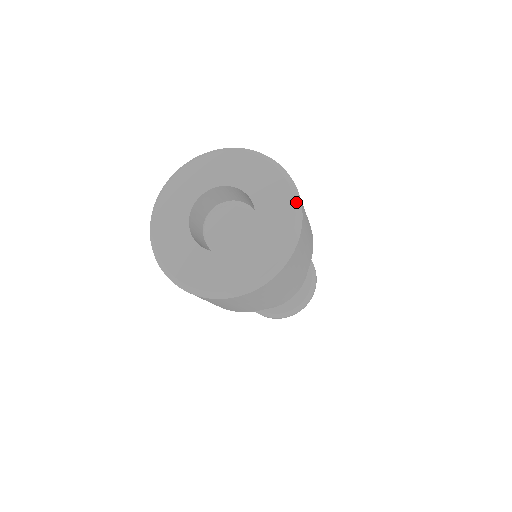
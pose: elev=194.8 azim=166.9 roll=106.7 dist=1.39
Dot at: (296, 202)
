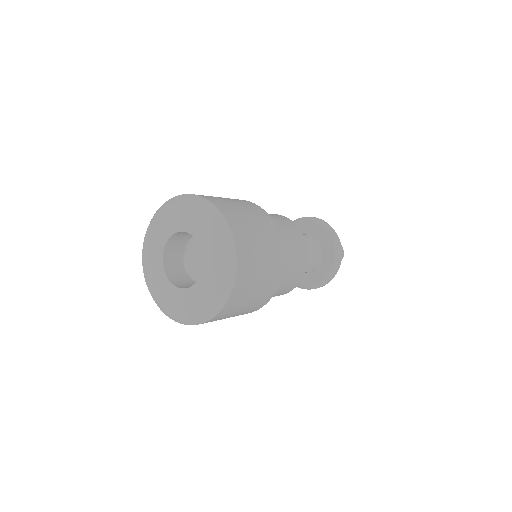
Dot at: (211, 209)
